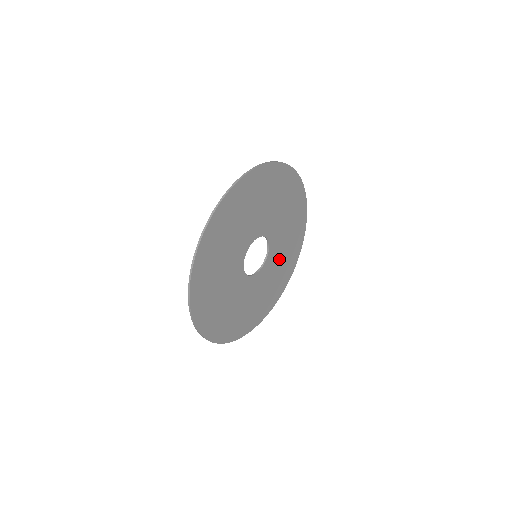
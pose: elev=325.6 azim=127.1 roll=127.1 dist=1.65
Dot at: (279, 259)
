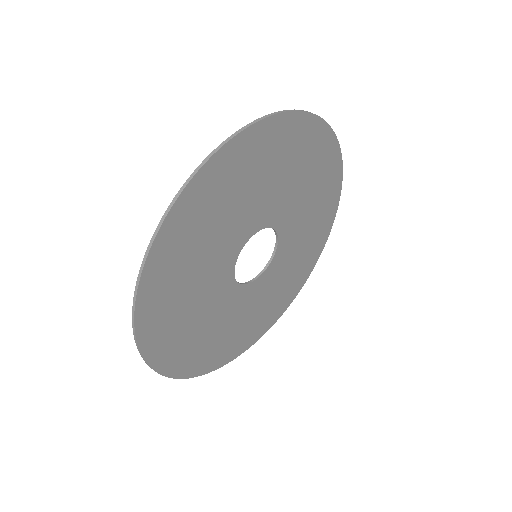
Dot at: (257, 304)
